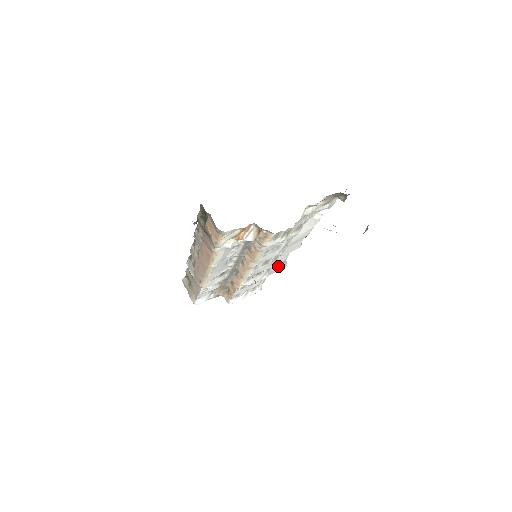
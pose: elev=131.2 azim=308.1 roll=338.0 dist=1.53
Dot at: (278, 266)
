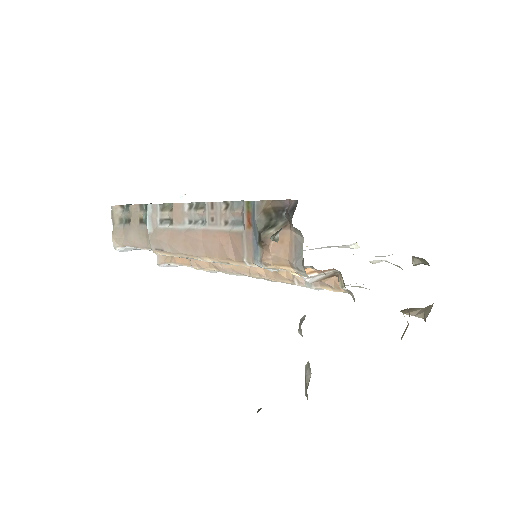
Dot at: occluded
